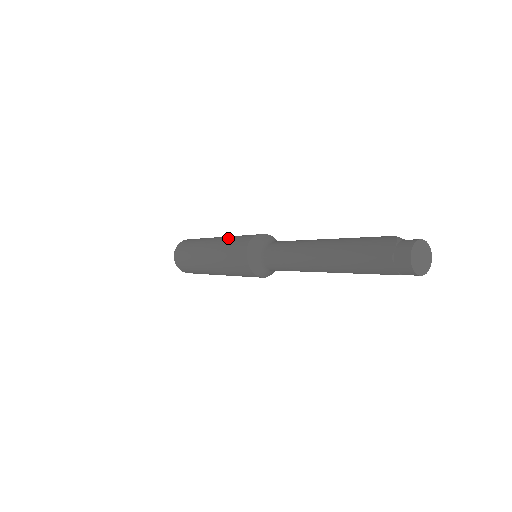
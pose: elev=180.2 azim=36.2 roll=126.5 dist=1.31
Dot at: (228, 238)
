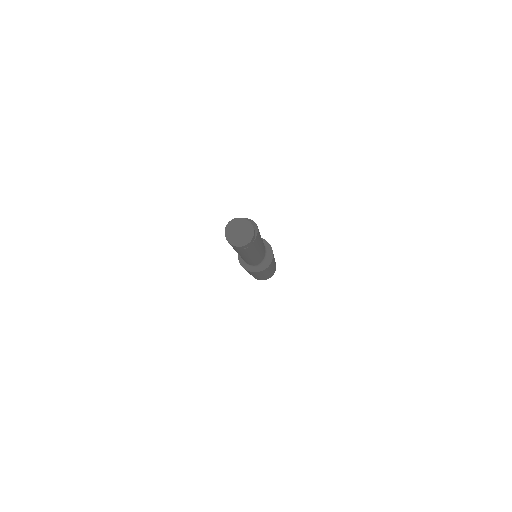
Dot at: occluded
